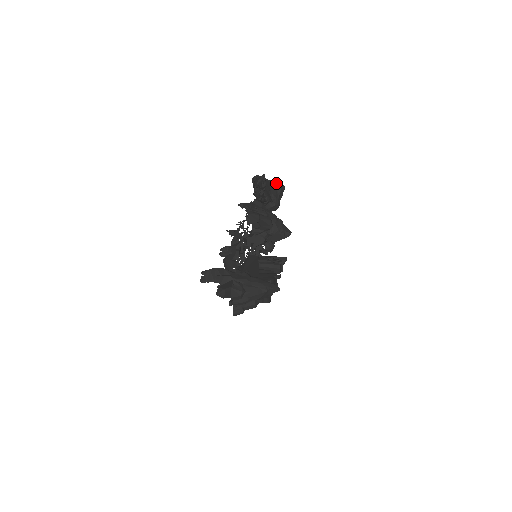
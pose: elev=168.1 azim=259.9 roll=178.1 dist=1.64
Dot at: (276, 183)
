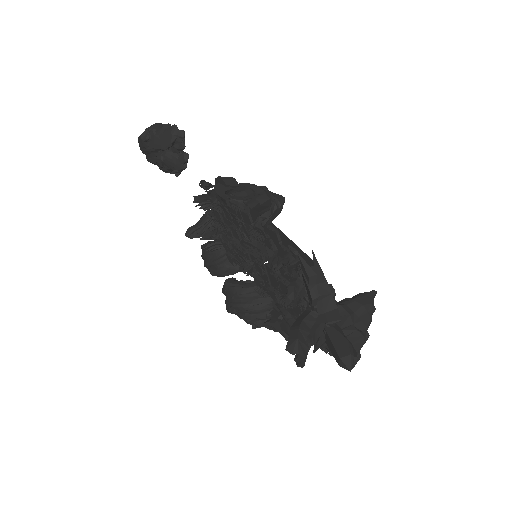
Dot at: (161, 126)
